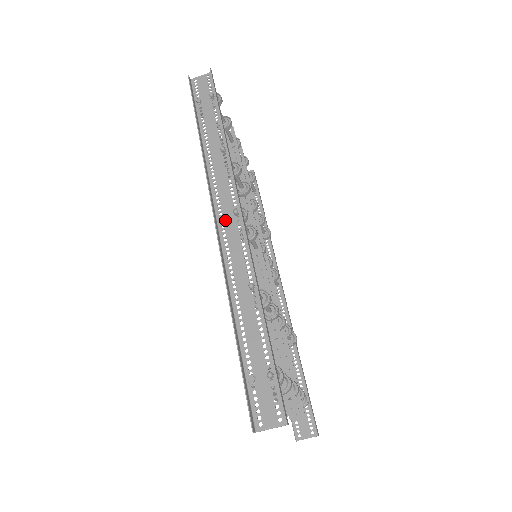
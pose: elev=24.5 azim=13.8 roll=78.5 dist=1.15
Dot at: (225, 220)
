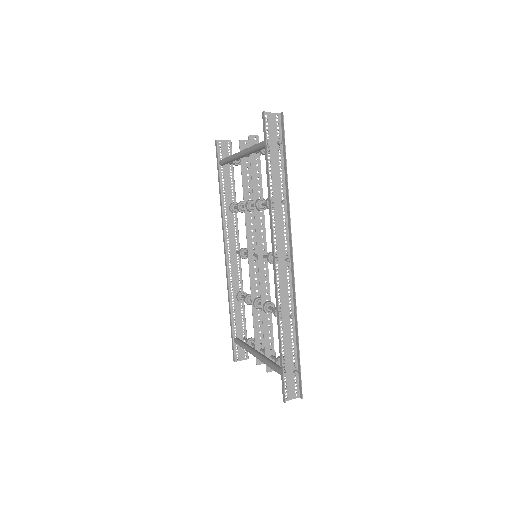
Dot at: (279, 264)
